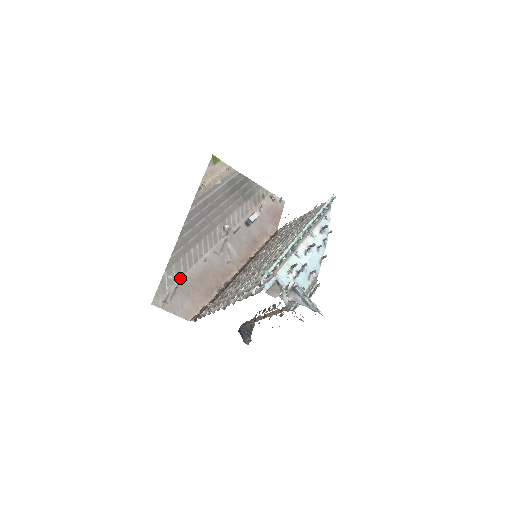
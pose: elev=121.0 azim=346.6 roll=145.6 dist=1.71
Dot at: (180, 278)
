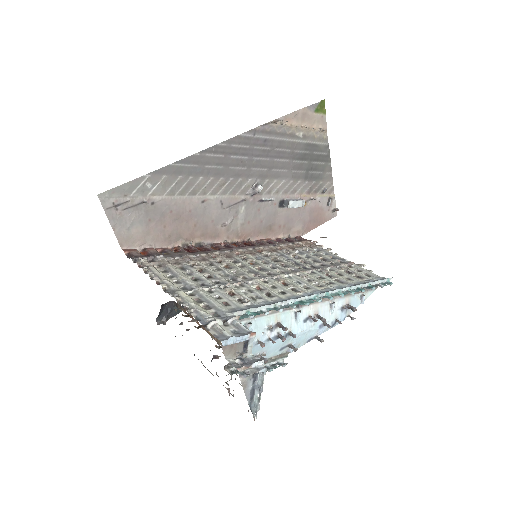
Dot at: (158, 196)
